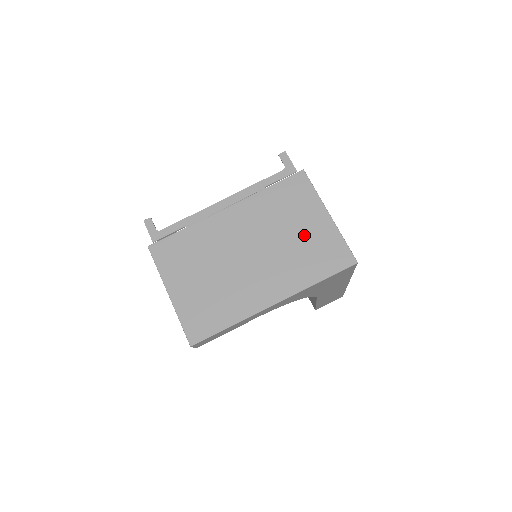
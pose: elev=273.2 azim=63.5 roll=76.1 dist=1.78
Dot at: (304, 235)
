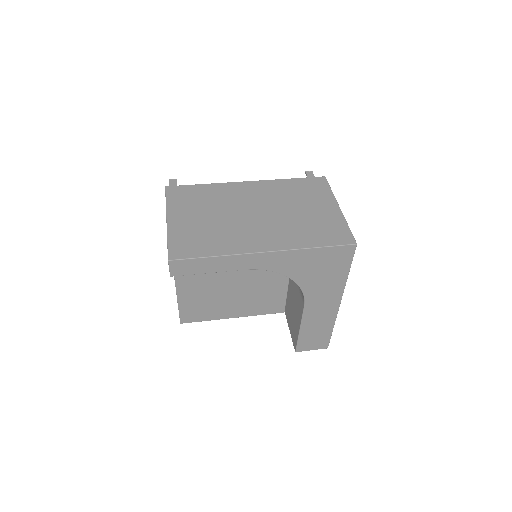
Dot at: (312, 214)
